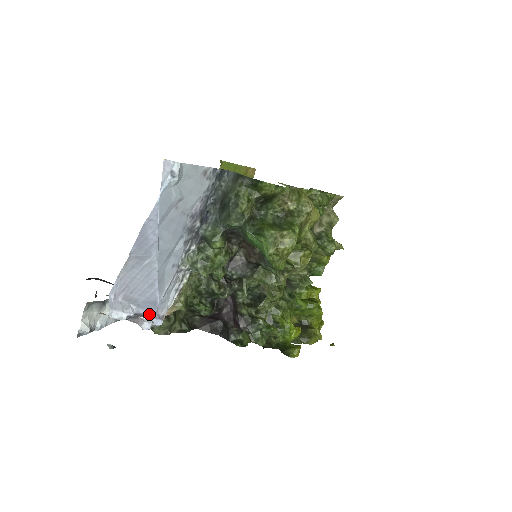
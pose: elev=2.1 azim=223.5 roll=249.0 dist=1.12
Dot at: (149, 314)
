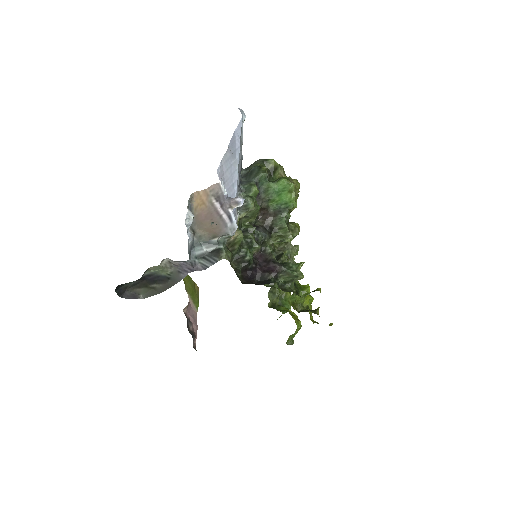
Dot at: occluded
